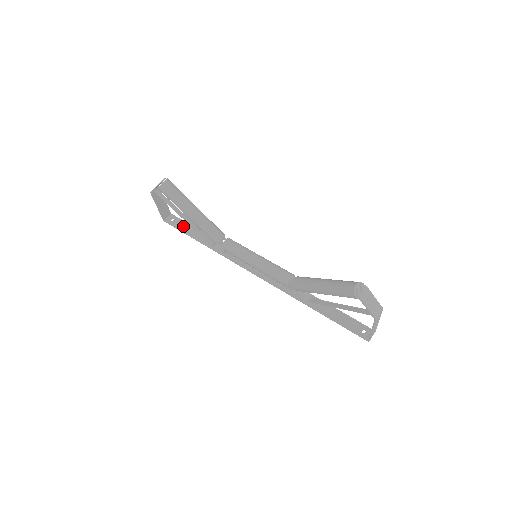
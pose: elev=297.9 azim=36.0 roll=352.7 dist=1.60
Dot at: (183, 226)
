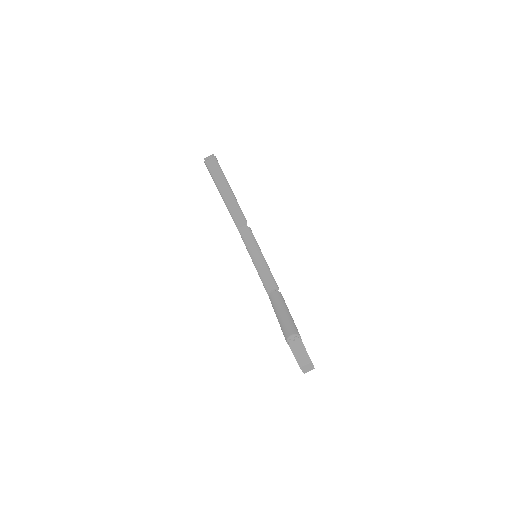
Dot at: occluded
